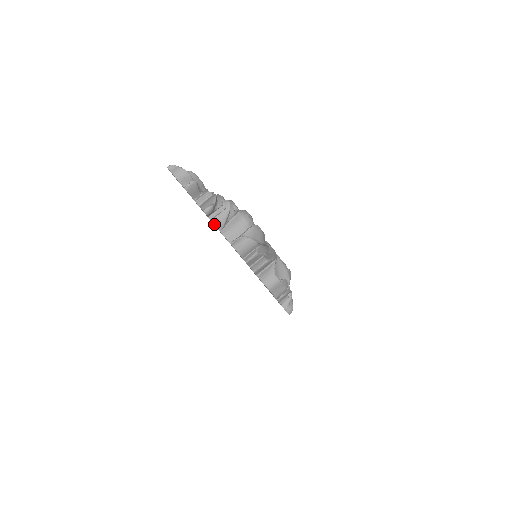
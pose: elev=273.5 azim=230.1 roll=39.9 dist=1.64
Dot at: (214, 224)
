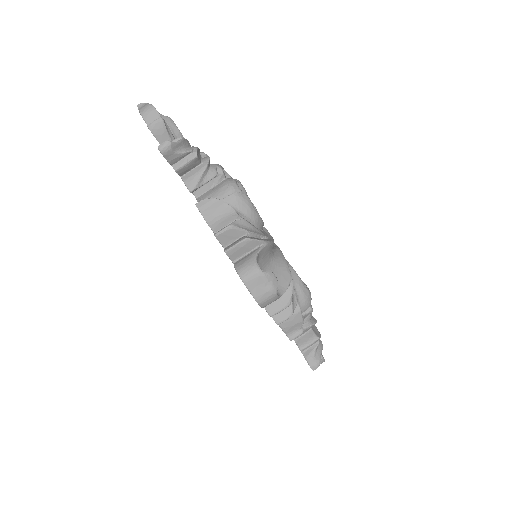
Dot at: (184, 182)
